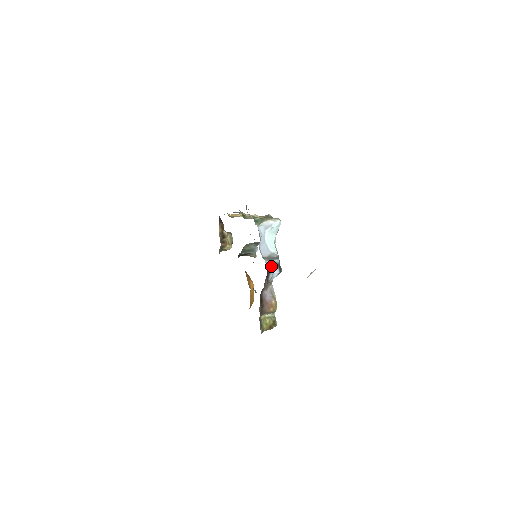
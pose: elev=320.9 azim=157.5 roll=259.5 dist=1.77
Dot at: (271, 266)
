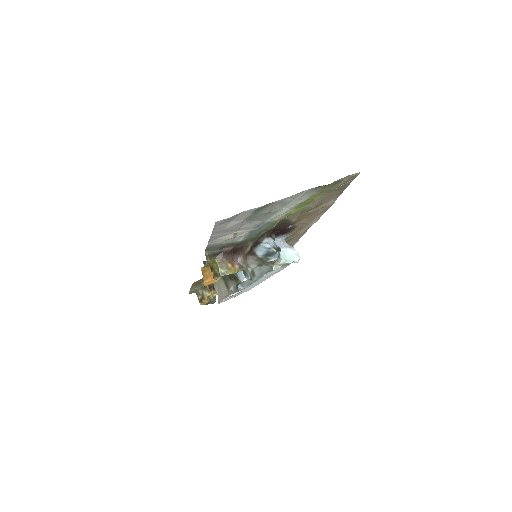
Dot at: (274, 242)
